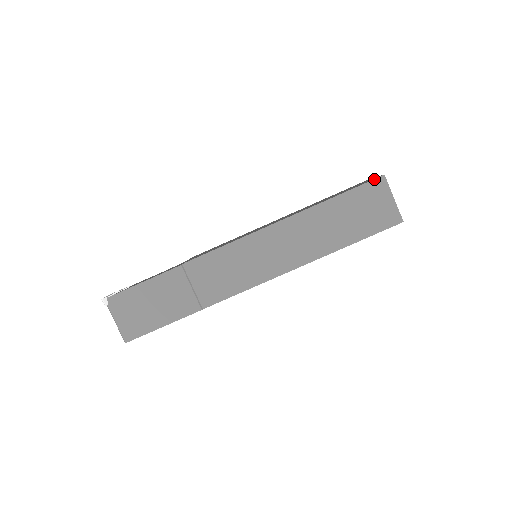
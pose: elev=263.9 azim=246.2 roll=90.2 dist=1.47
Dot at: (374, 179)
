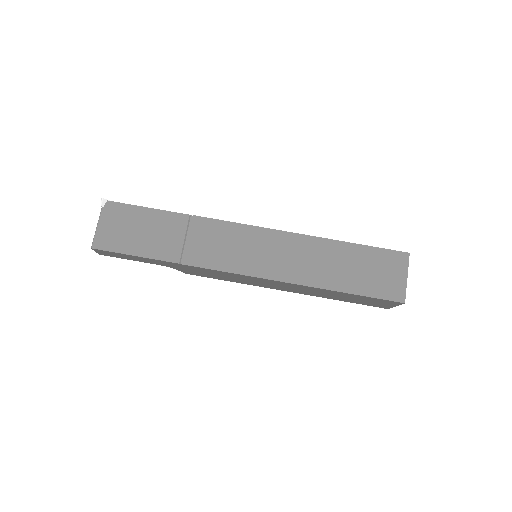
Dot at: (399, 251)
